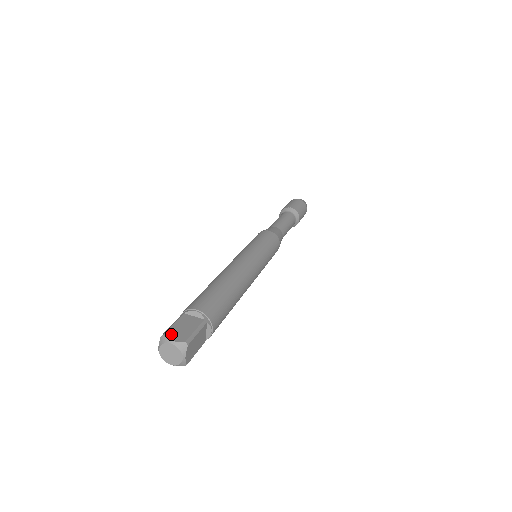
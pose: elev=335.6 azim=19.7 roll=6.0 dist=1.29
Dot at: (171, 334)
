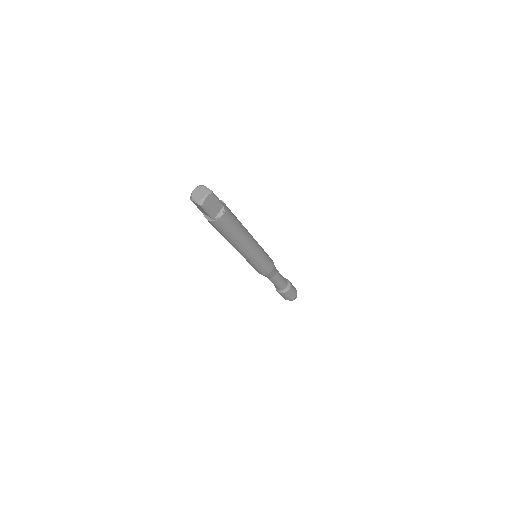
Dot at: occluded
